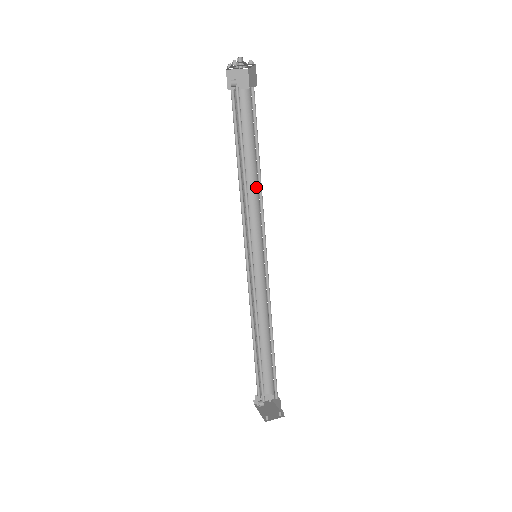
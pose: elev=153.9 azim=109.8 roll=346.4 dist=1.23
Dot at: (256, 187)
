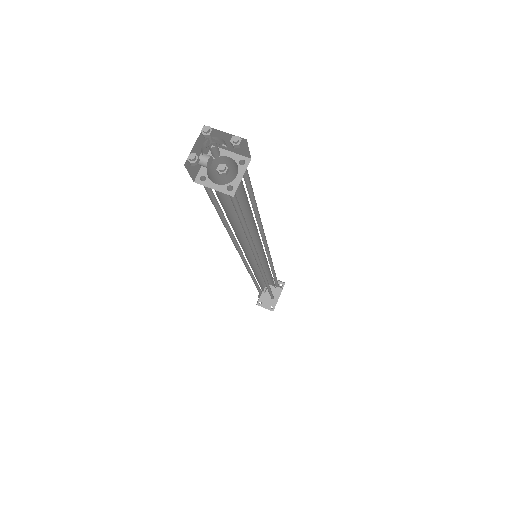
Dot at: occluded
